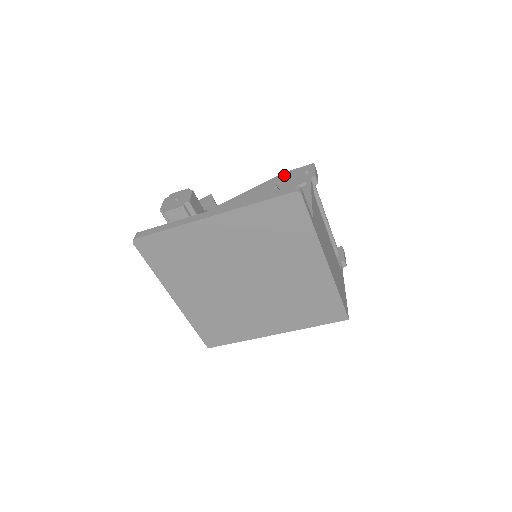
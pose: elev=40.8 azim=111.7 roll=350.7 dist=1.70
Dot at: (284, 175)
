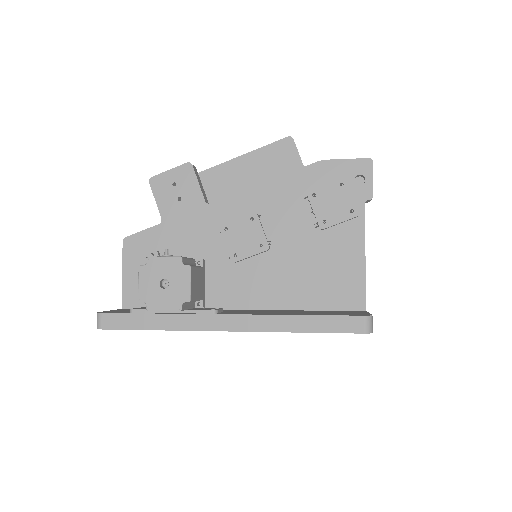
Dot at: (320, 170)
